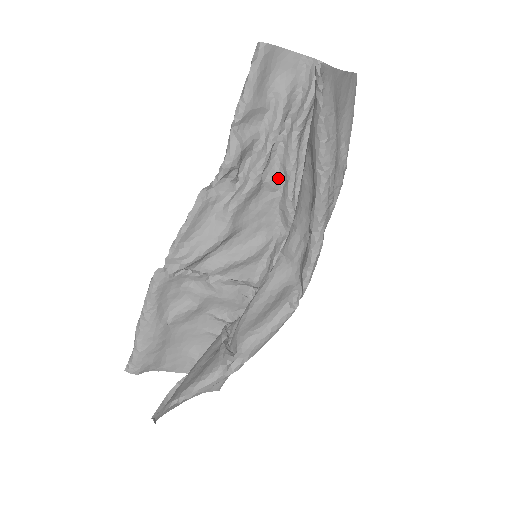
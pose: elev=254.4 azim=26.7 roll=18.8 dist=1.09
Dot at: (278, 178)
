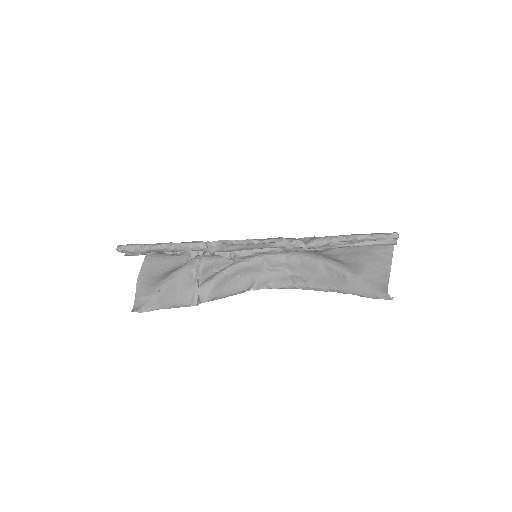
Dot at: occluded
